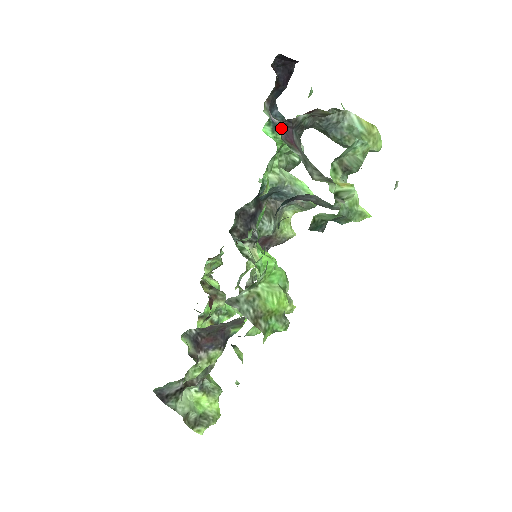
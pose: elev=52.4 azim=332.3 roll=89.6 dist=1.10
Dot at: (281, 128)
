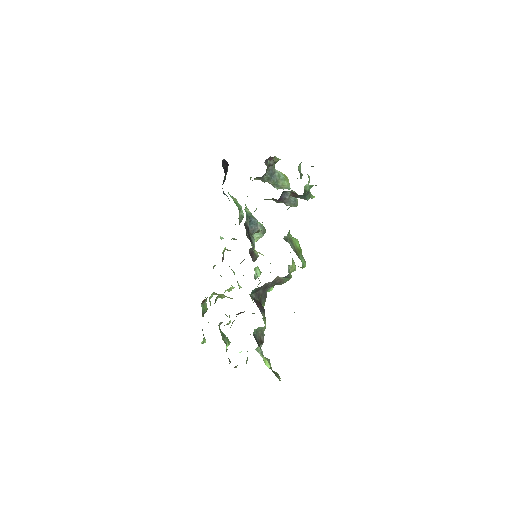
Dot at: (265, 164)
